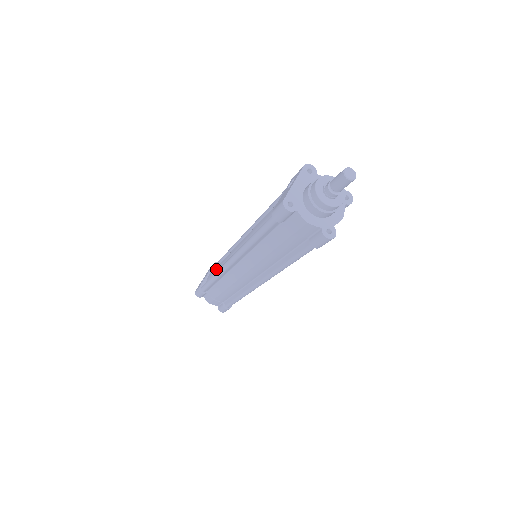
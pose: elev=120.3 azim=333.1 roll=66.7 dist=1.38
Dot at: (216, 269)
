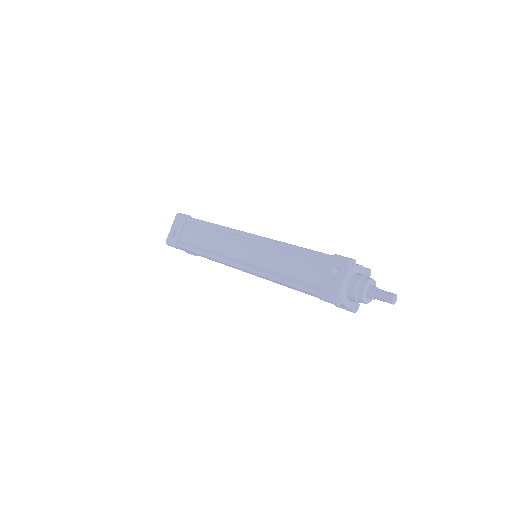
Dot at: (201, 241)
